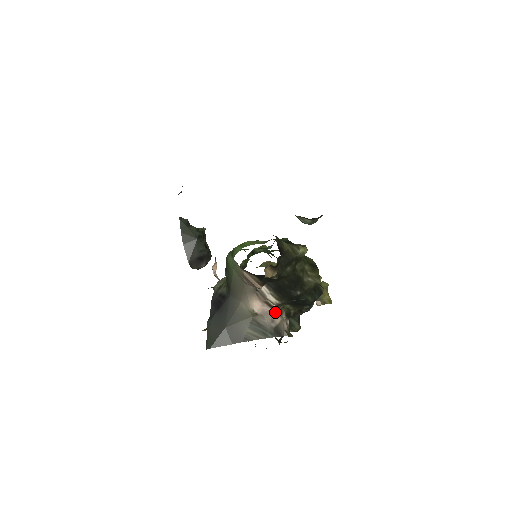
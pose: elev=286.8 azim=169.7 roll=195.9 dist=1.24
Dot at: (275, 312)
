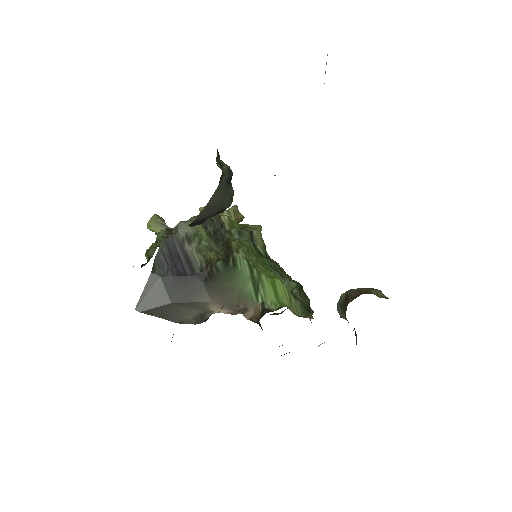
Dot at: occluded
